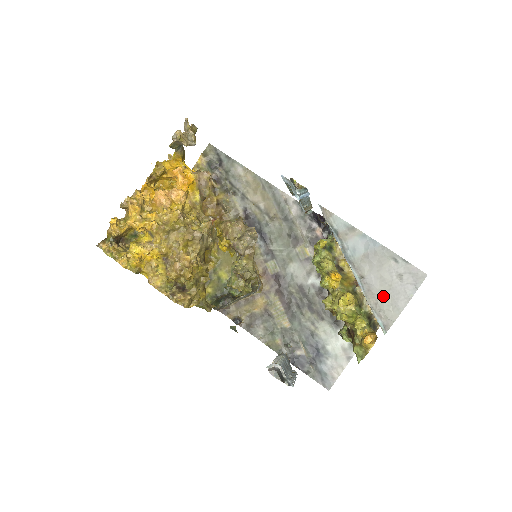
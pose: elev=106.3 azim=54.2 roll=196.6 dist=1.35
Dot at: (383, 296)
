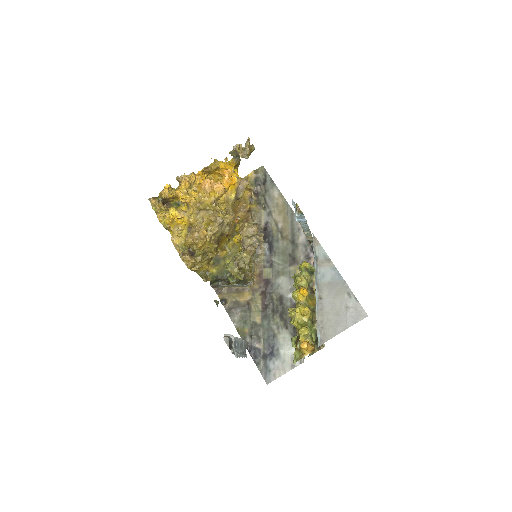
Dot at: (329, 318)
